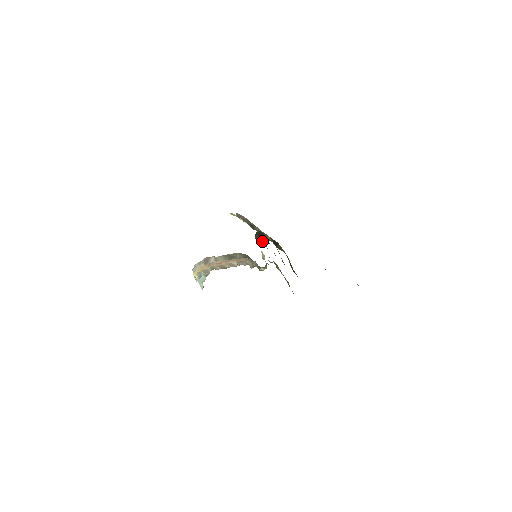
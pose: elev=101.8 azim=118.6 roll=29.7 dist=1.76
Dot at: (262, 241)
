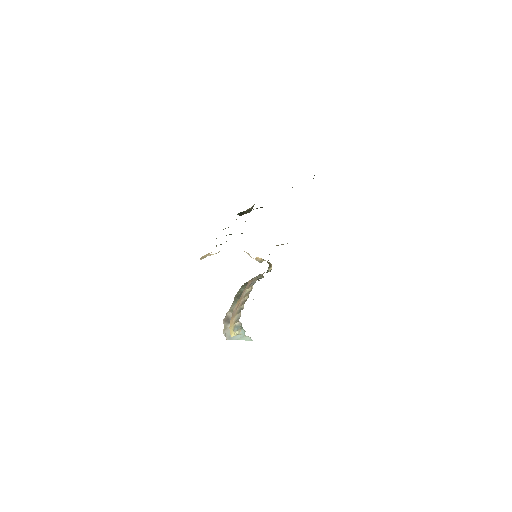
Dot at: occluded
